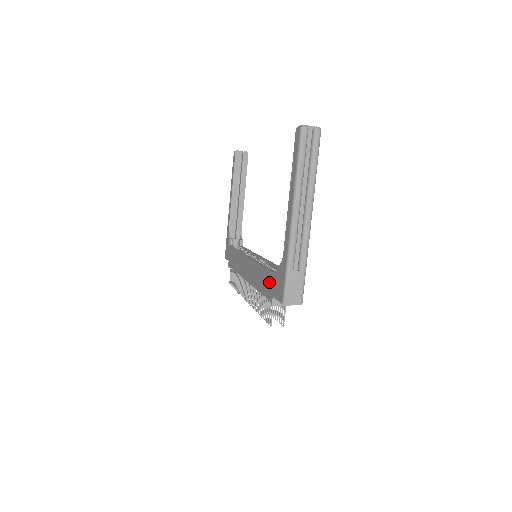
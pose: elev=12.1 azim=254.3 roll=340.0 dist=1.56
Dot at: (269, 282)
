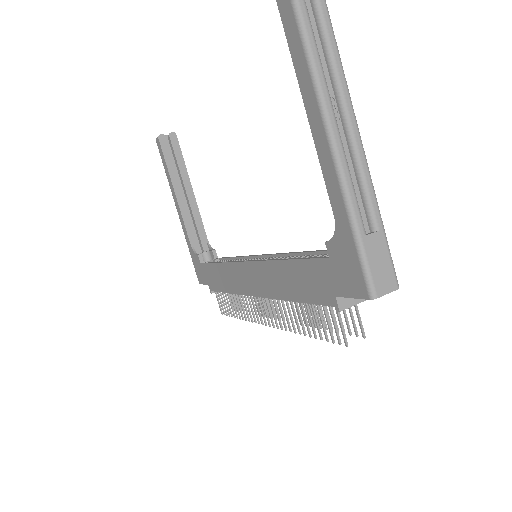
Dot at: (315, 277)
